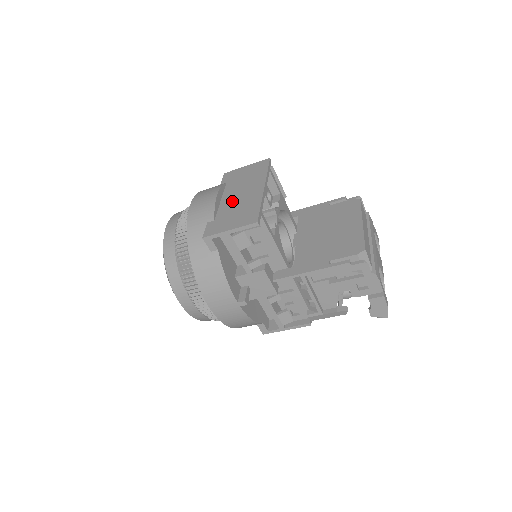
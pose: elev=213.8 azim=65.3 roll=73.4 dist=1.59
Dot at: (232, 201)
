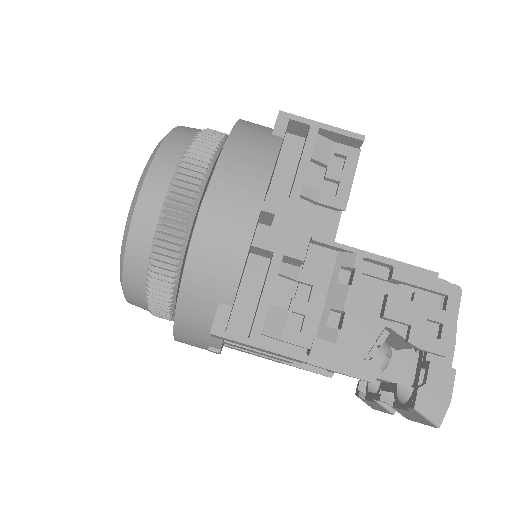
Dot at: occluded
